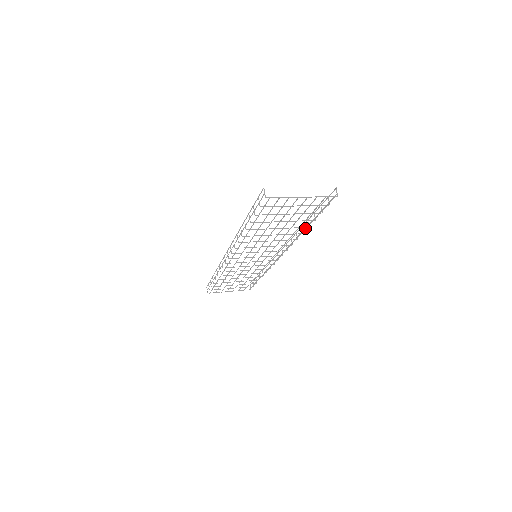
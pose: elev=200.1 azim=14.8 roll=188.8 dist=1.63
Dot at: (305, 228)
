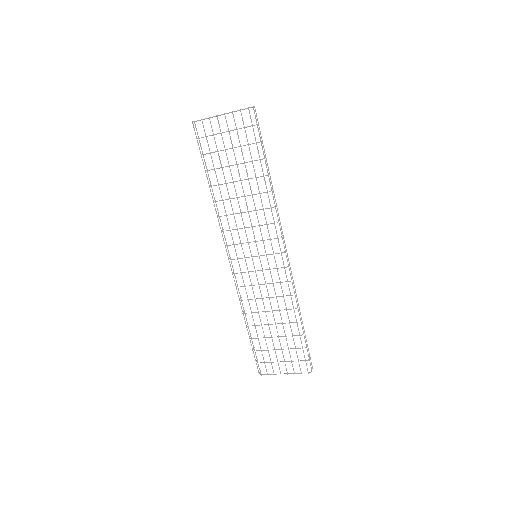
Dot at: (264, 177)
